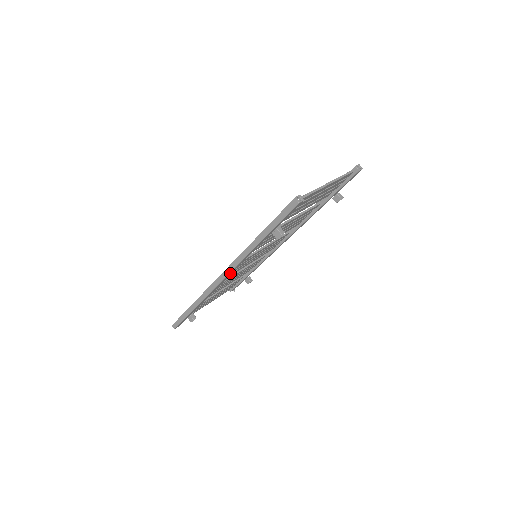
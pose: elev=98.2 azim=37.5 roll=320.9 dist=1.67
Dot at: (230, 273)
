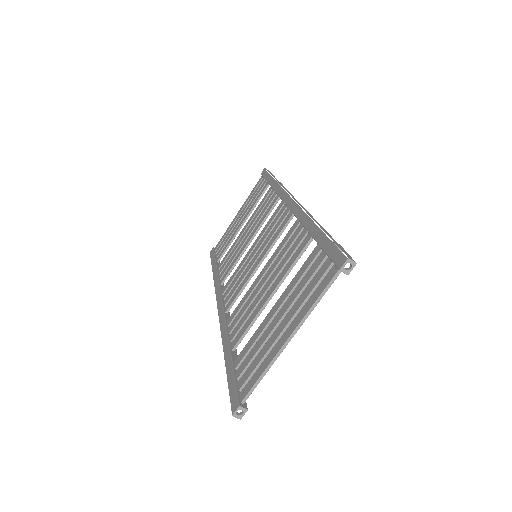
Dot at: occluded
